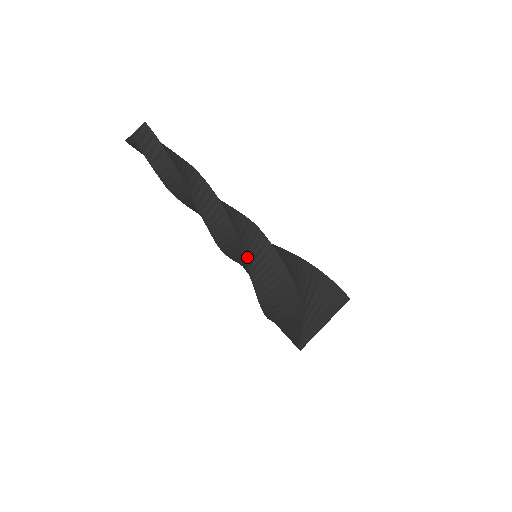
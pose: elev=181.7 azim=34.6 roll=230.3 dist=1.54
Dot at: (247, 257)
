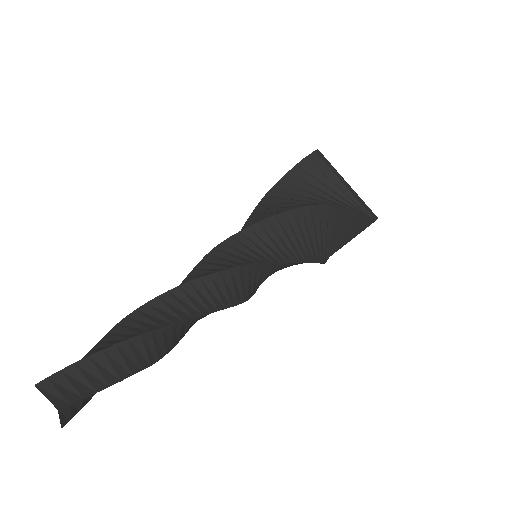
Dot at: (255, 291)
